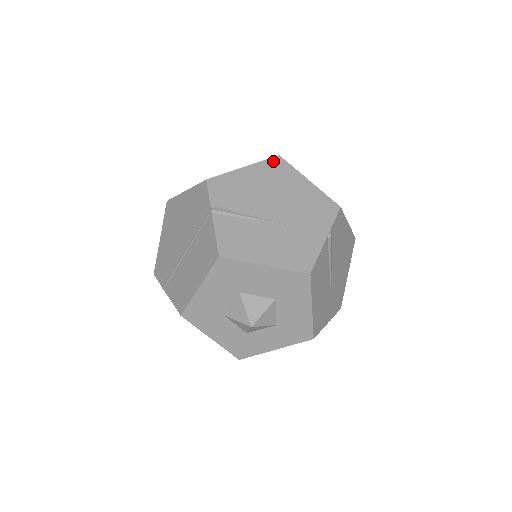
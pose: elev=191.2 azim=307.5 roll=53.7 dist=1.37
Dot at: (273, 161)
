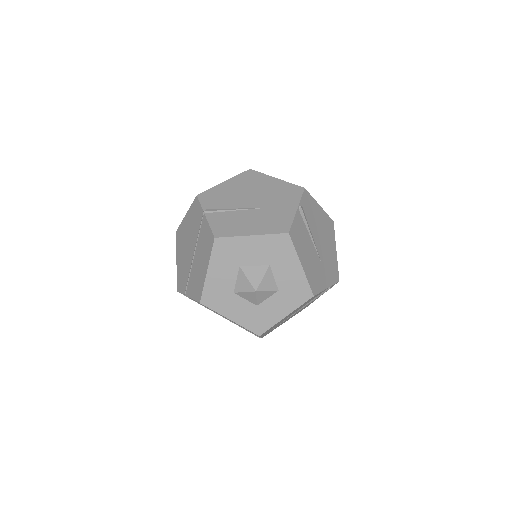
Dot at: (246, 173)
